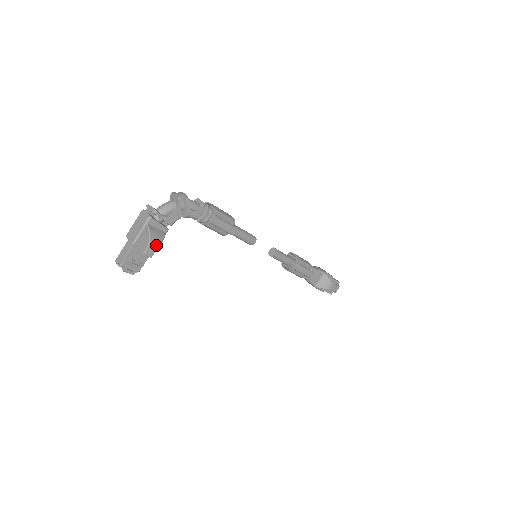
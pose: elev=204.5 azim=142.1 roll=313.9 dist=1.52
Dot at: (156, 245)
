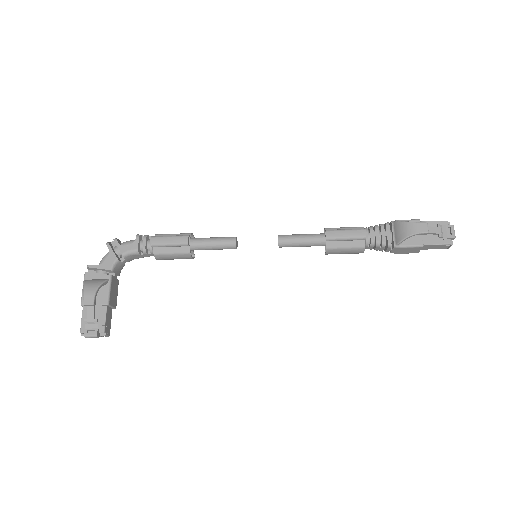
Dot at: (93, 290)
